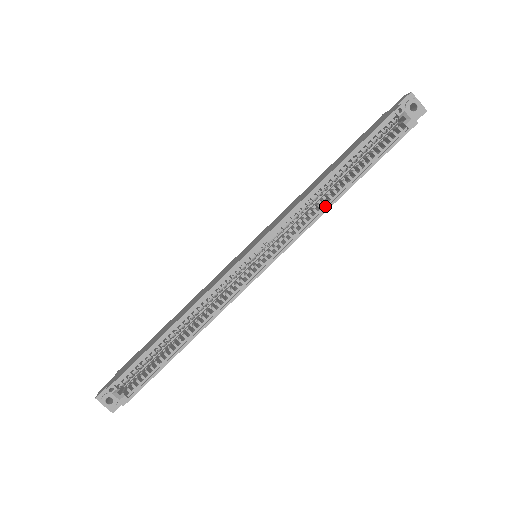
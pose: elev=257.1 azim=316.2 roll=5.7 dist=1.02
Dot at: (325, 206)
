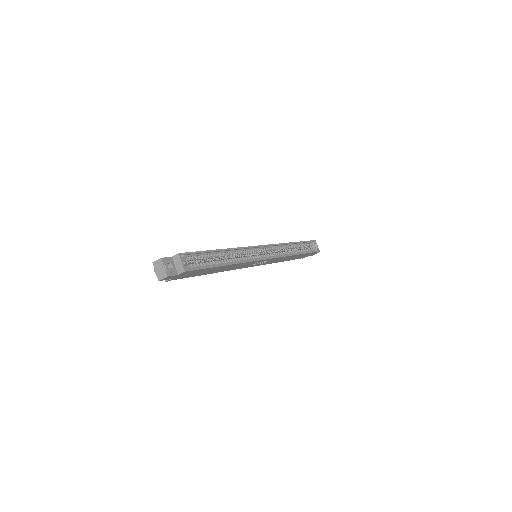
Dot at: (290, 254)
